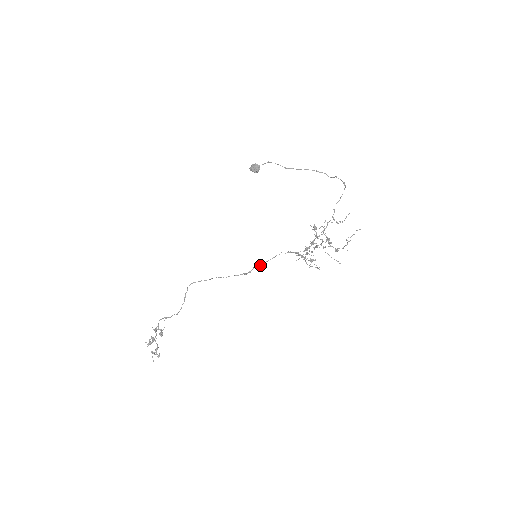
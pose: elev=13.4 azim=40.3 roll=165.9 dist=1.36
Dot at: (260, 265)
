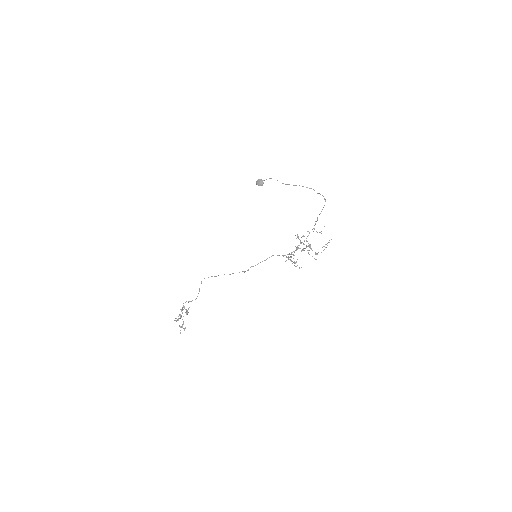
Dot at: occluded
